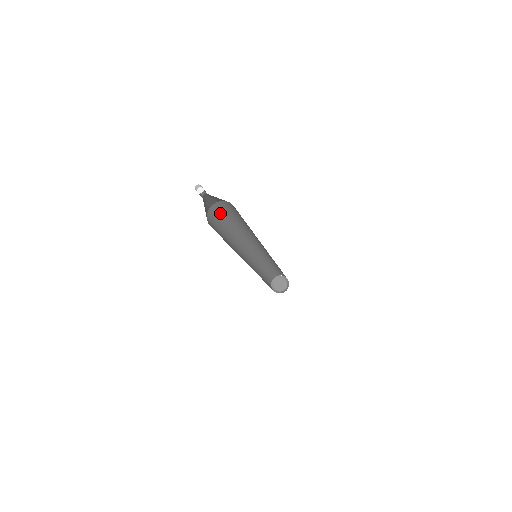
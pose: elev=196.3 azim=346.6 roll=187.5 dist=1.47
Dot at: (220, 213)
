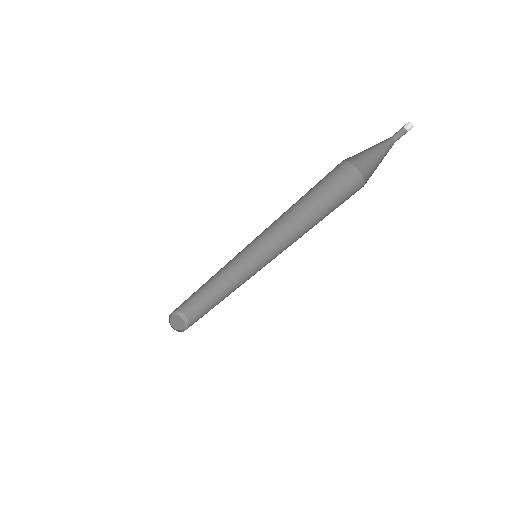
Dot at: (337, 182)
